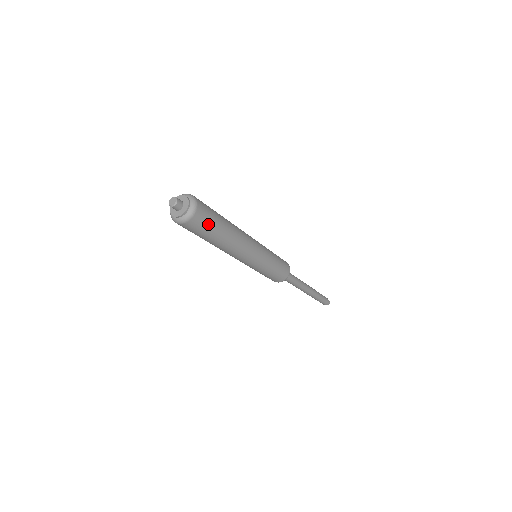
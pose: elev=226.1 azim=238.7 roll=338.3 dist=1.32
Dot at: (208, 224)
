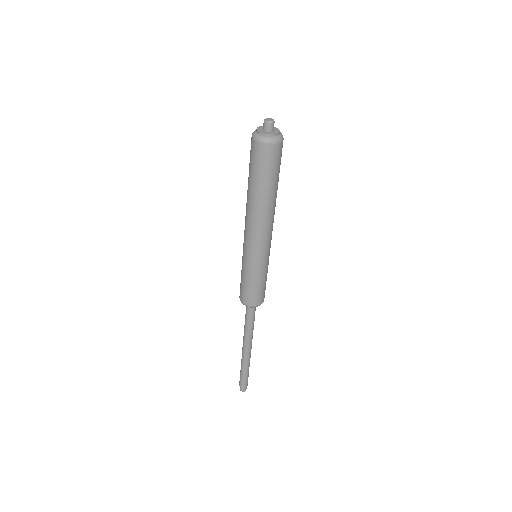
Dot at: (275, 166)
